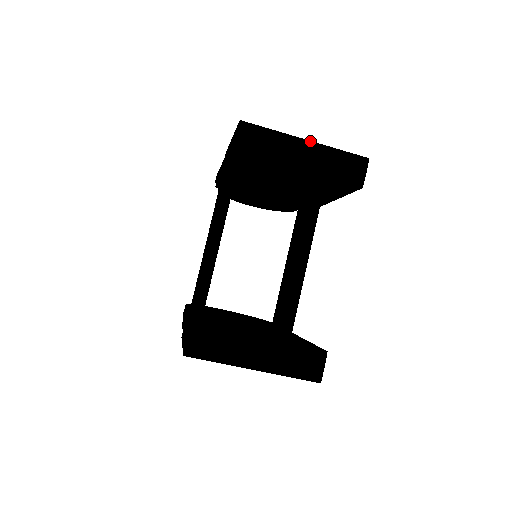
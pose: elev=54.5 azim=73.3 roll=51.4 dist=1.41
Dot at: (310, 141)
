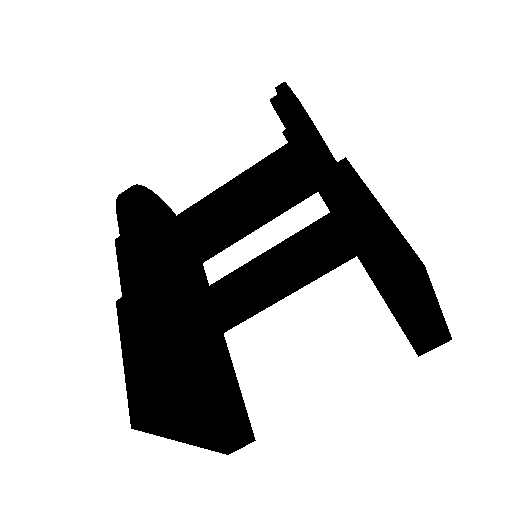
Dot at: (441, 311)
